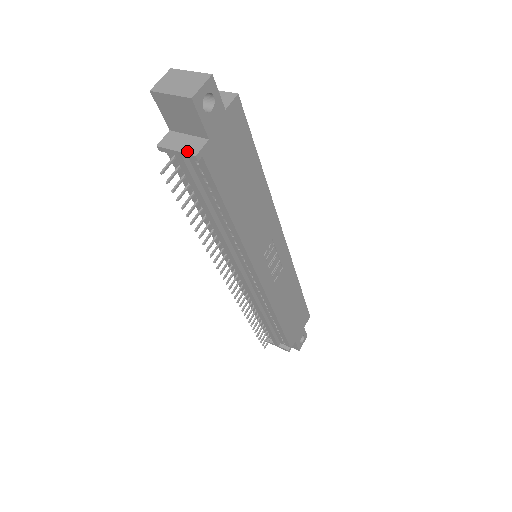
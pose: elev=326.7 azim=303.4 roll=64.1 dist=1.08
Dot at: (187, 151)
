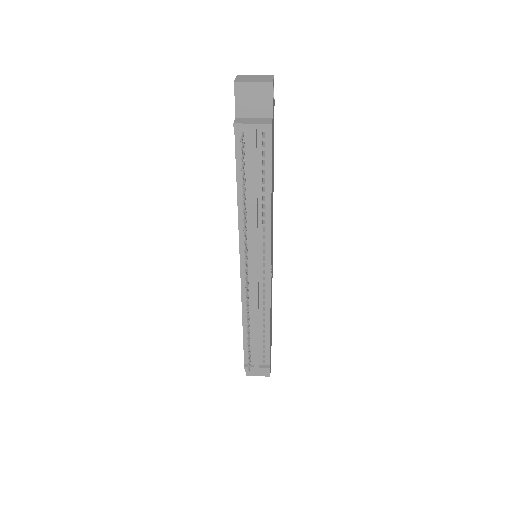
Dot at: (262, 123)
